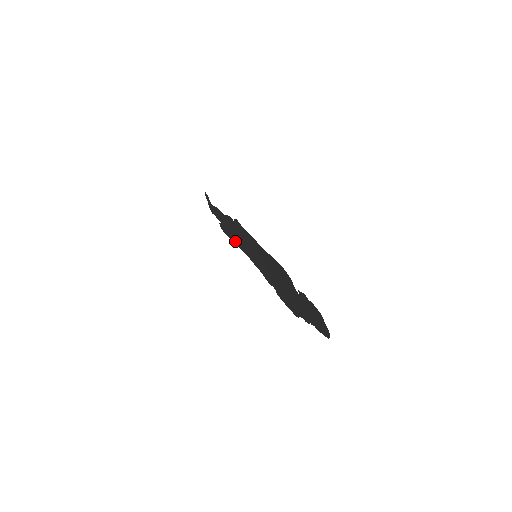
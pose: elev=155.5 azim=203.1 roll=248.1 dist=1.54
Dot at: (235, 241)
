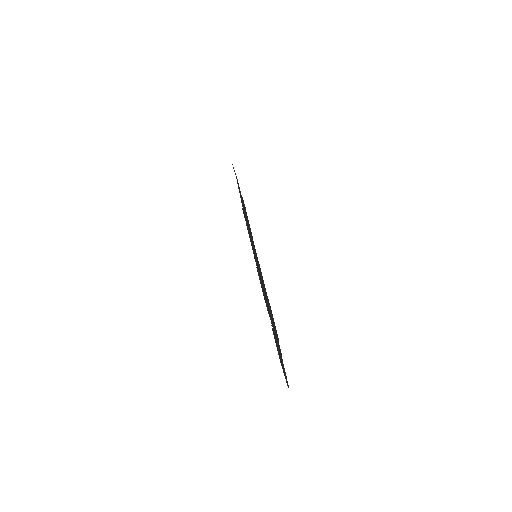
Dot at: (249, 225)
